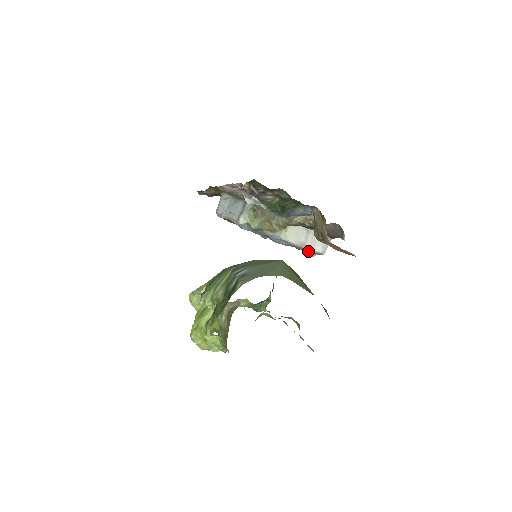
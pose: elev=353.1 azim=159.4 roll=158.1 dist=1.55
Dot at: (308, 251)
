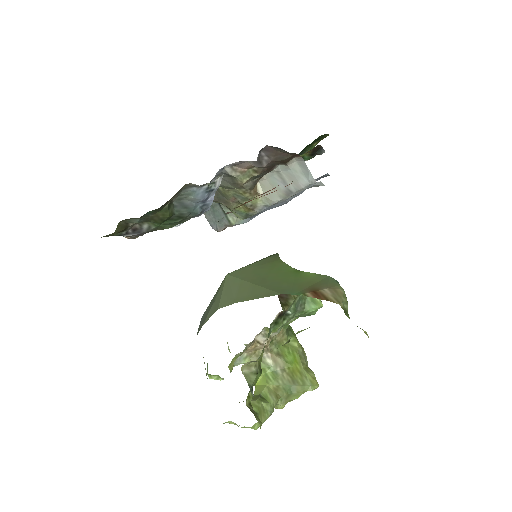
Dot at: (309, 187)
